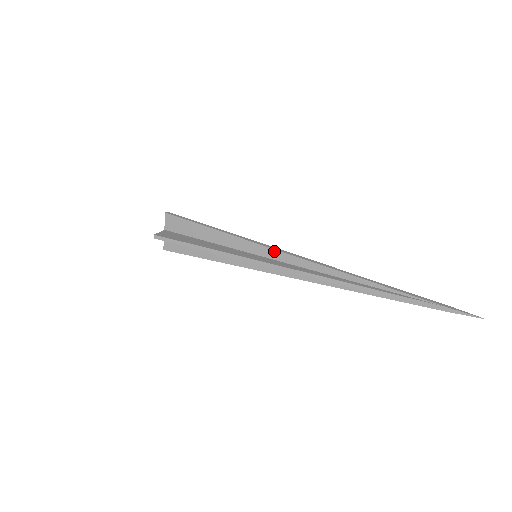
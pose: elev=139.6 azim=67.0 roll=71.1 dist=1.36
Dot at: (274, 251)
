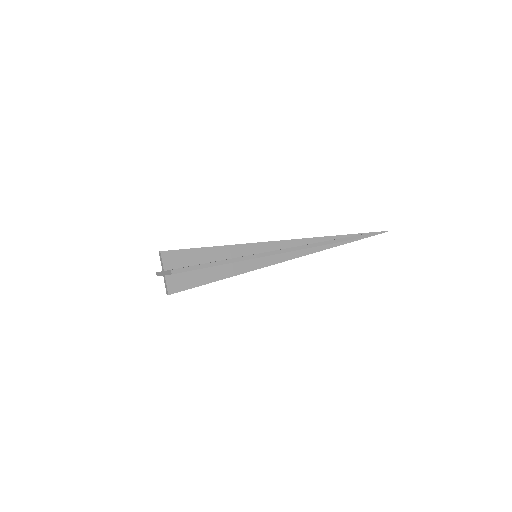
Dot at: (269, 243)
